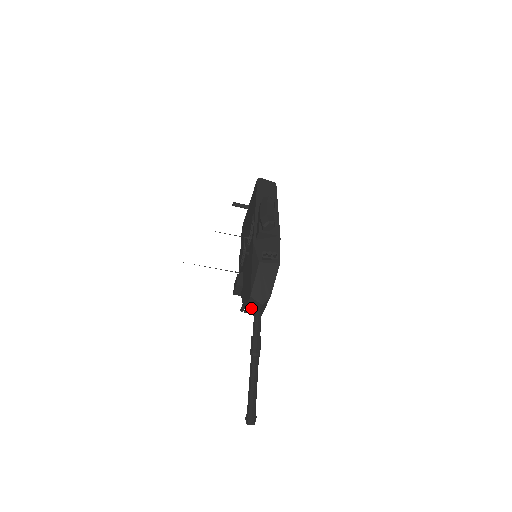
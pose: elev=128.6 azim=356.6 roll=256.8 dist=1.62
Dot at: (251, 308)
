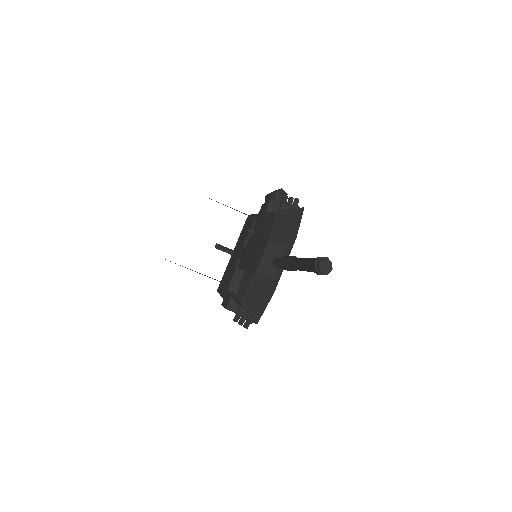
Dot at: (267, 262)
